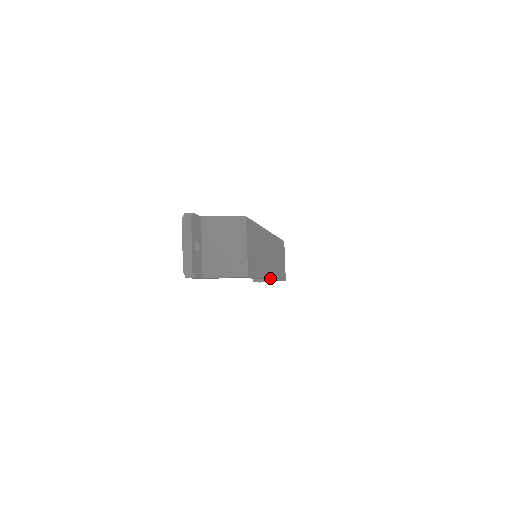
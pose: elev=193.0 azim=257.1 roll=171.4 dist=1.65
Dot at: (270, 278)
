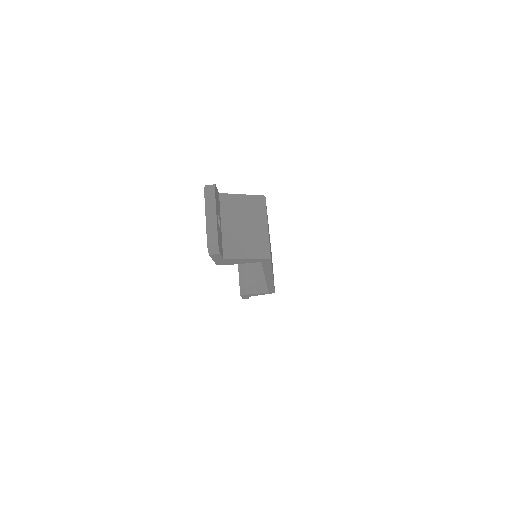
Dot at: occluded
